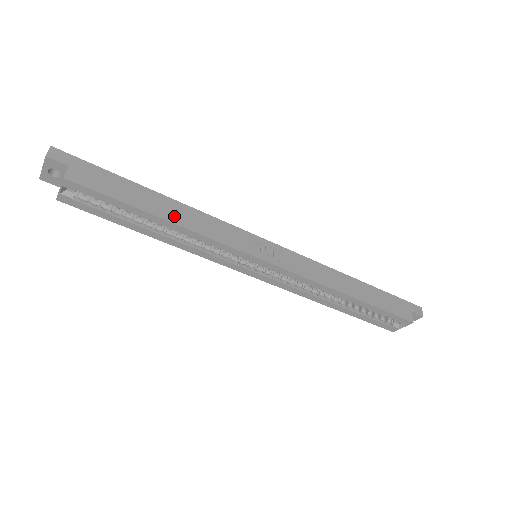
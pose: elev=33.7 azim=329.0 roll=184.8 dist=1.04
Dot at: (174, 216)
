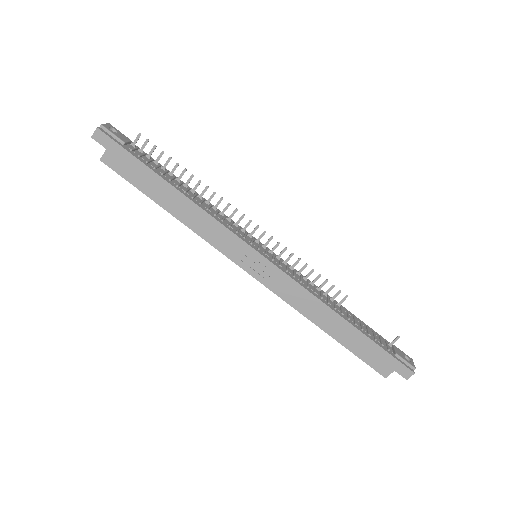
Dot at: (178, 211)
